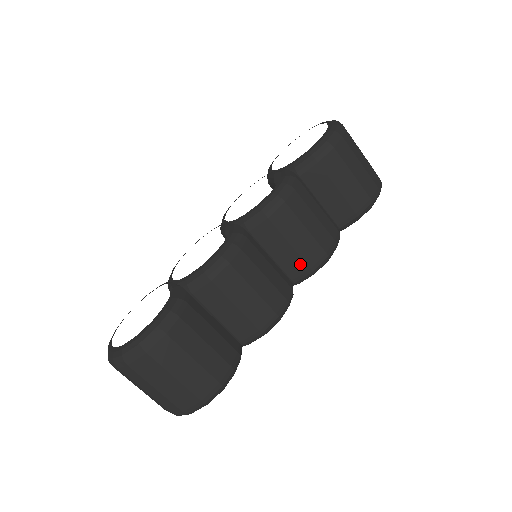
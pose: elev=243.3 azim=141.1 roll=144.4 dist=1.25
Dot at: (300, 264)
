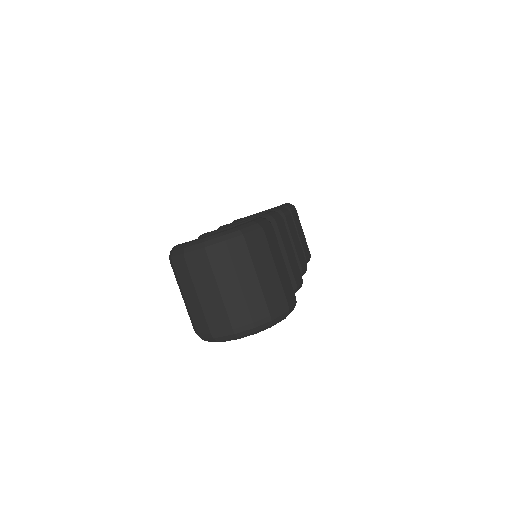
Dot at: (297, 262)
